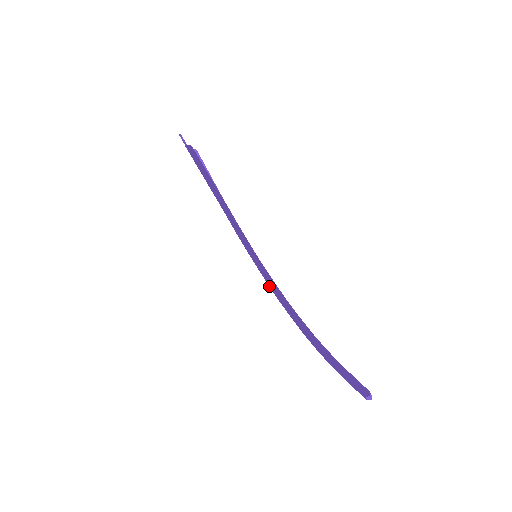
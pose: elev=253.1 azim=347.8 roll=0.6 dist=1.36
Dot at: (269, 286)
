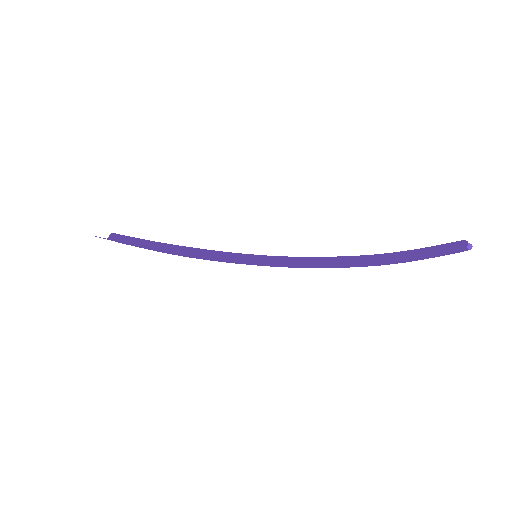
Dot at: (292, 266)
